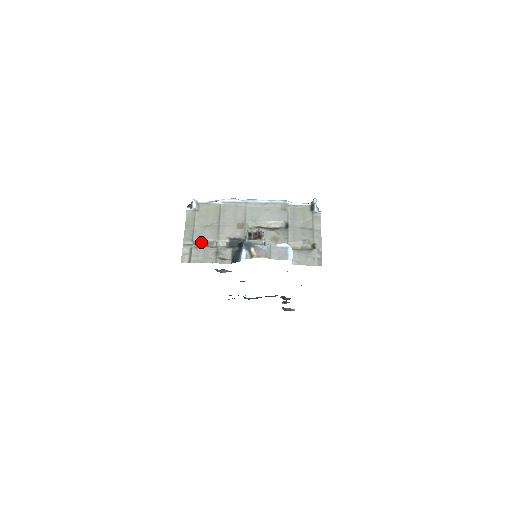
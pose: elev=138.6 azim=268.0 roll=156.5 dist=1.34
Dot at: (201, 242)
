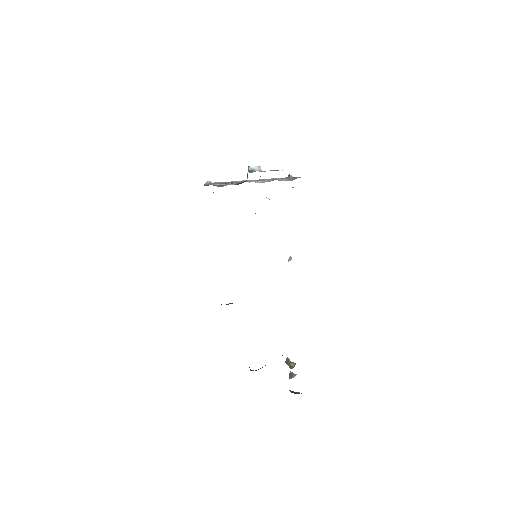
Dot at: (217, 186)
